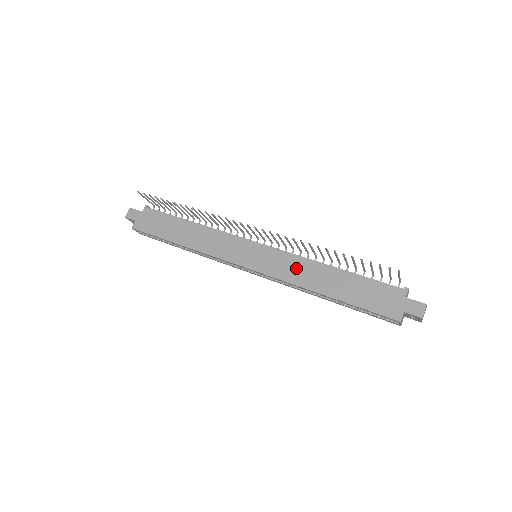
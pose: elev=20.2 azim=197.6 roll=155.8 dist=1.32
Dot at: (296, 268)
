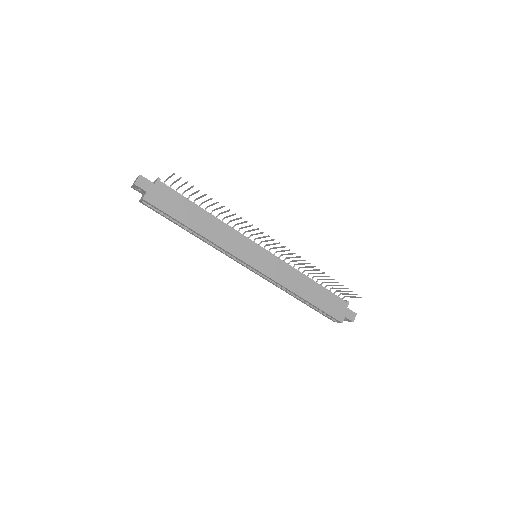
Dot at: (288, 275)
